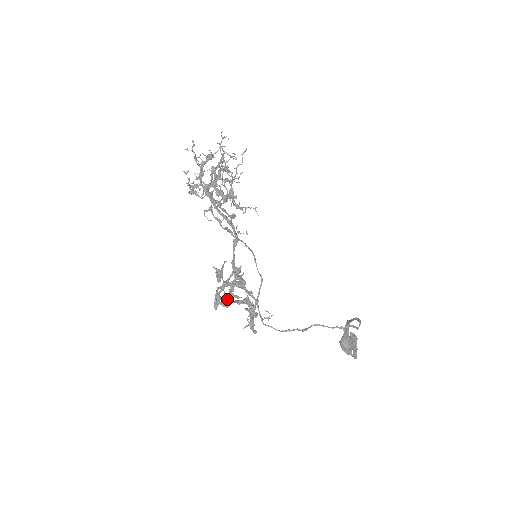
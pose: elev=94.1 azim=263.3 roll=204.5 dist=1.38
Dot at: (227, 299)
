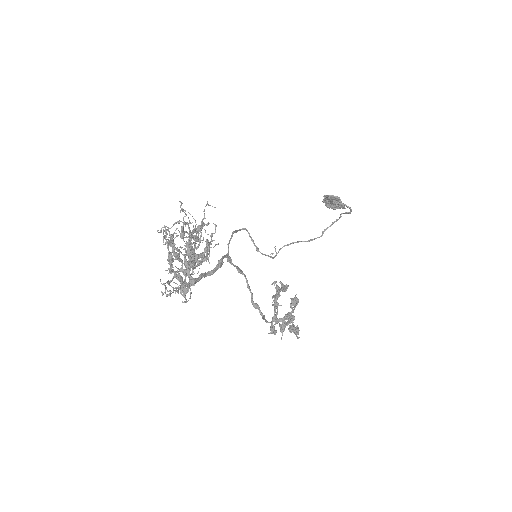
Dot at: occluded
